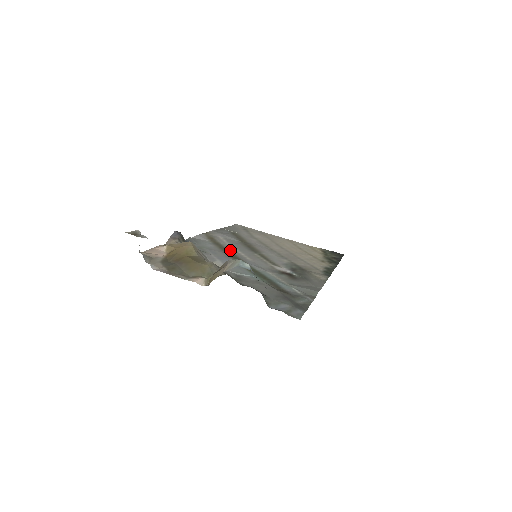
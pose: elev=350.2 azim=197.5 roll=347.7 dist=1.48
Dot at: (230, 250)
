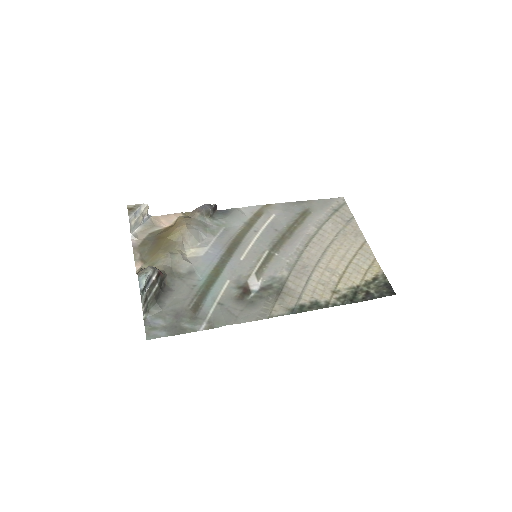
Dot at: (245, 238)
